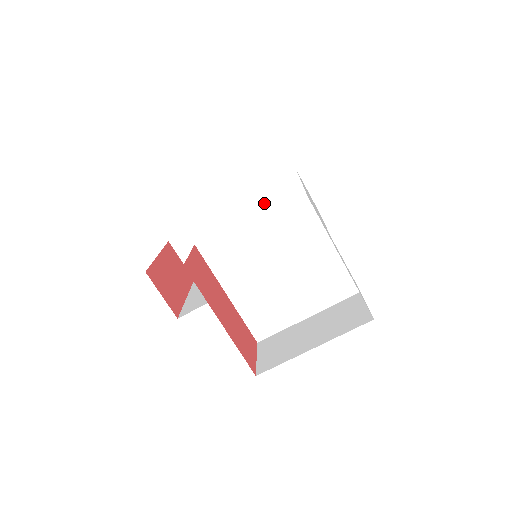
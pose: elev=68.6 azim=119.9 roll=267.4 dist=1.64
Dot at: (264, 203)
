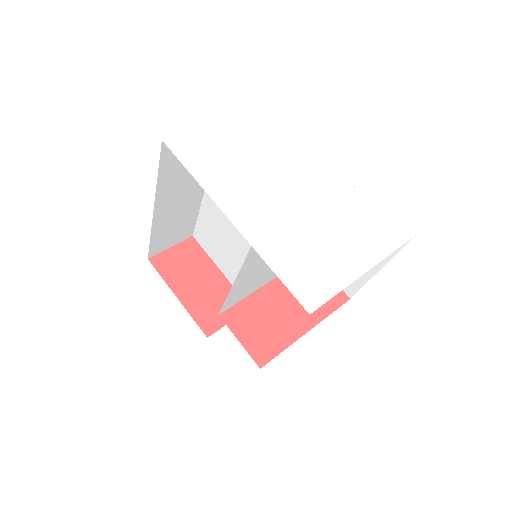
Dot at: (173, 177)
